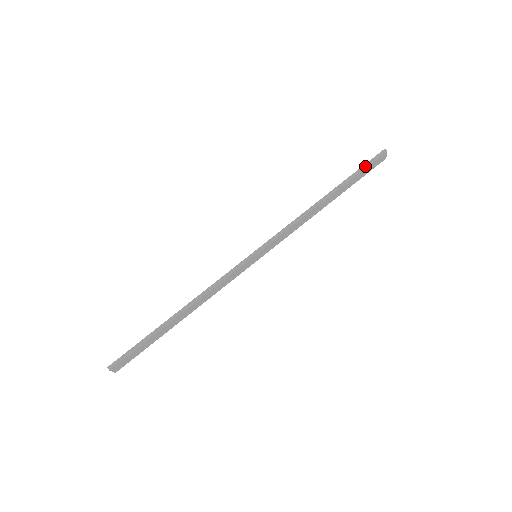
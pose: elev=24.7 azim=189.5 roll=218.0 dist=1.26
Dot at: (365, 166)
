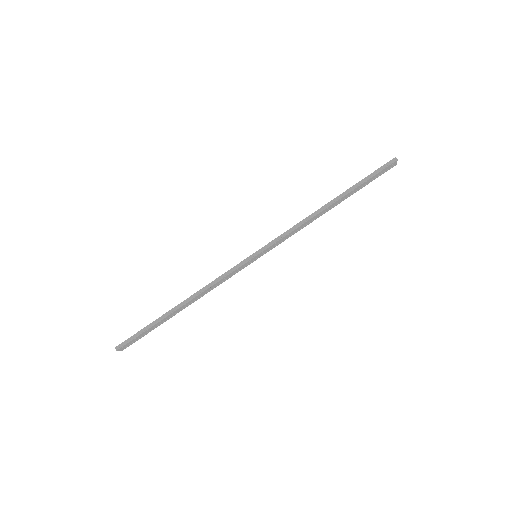
Dot at: (373, 174)
